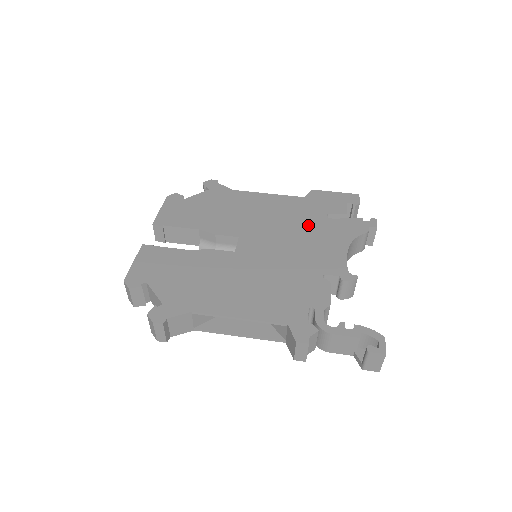
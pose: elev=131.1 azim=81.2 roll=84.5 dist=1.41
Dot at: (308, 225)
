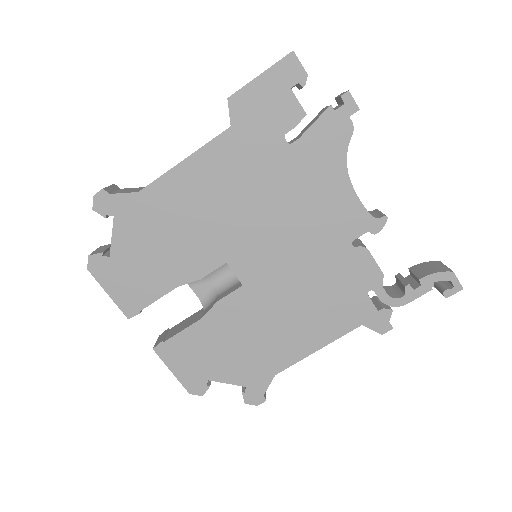
Dot at: (279, 179)
